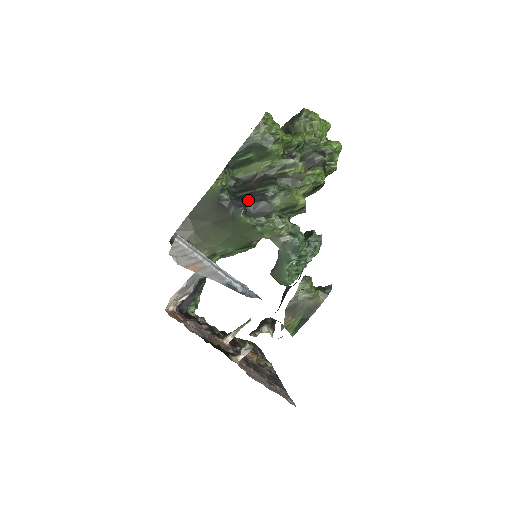
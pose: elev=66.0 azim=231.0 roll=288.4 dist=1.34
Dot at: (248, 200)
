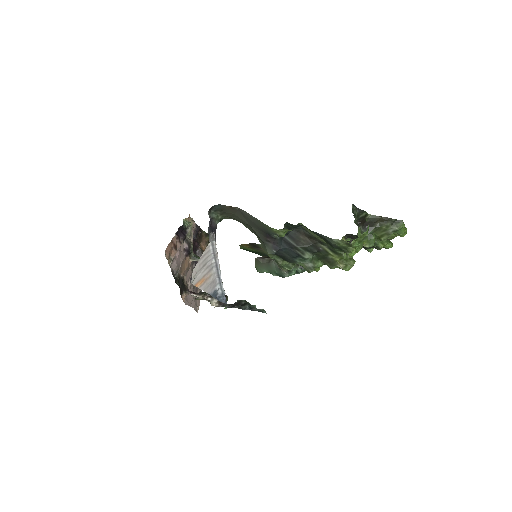
Dot at: (285, 248)
